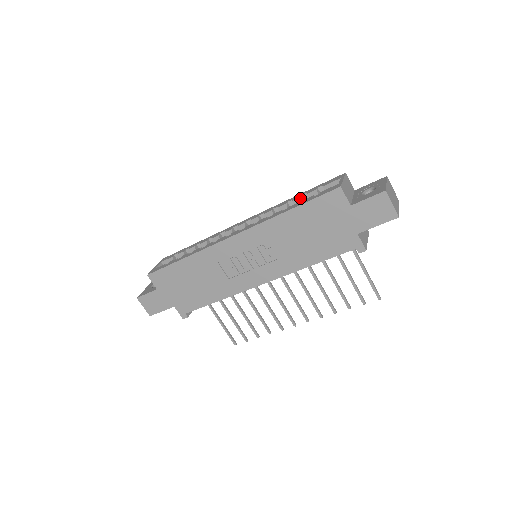
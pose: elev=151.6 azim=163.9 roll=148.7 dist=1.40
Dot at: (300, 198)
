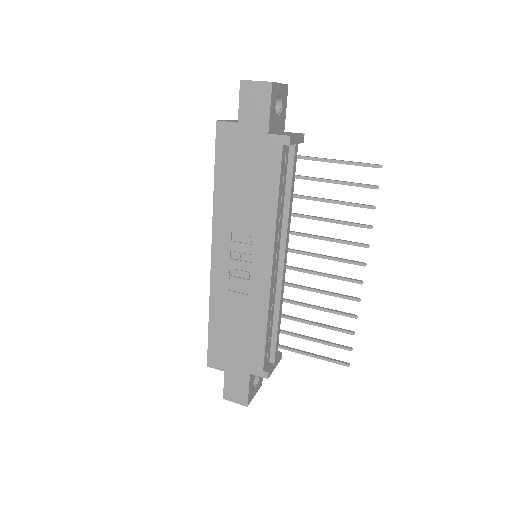
Dot at: occluded
